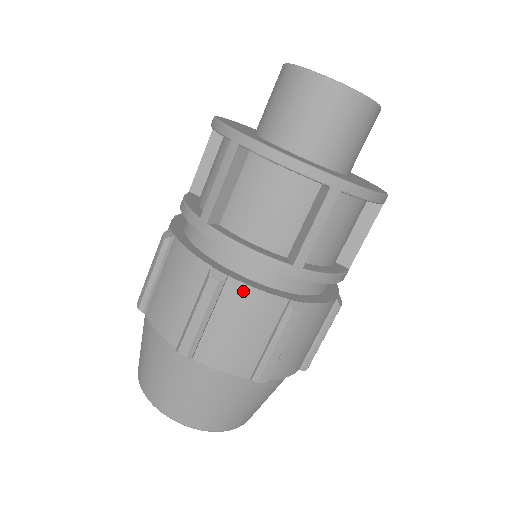
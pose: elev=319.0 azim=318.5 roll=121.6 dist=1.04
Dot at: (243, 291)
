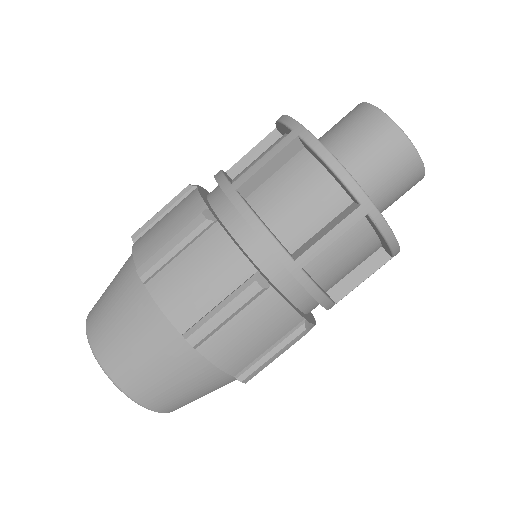
Dot at: (193, 195)
